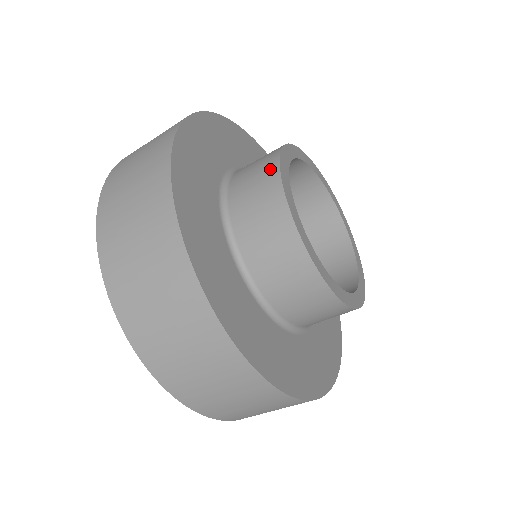
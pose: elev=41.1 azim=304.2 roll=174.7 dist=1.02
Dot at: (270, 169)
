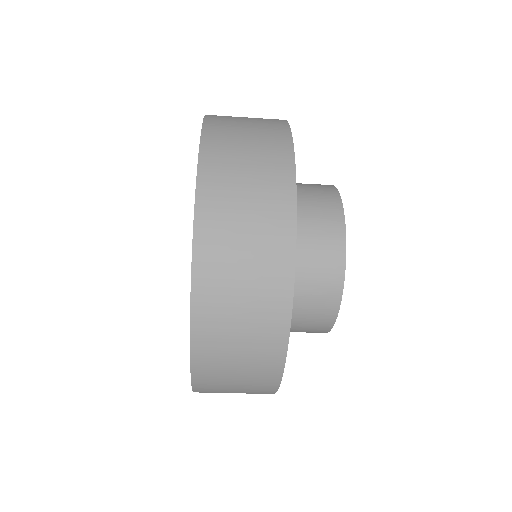
Dot at: (325, 185)
